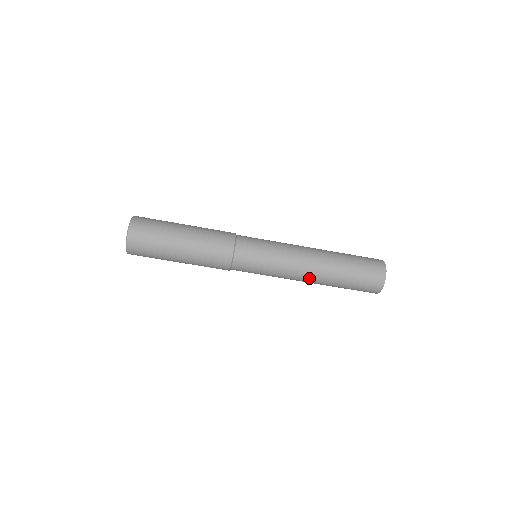
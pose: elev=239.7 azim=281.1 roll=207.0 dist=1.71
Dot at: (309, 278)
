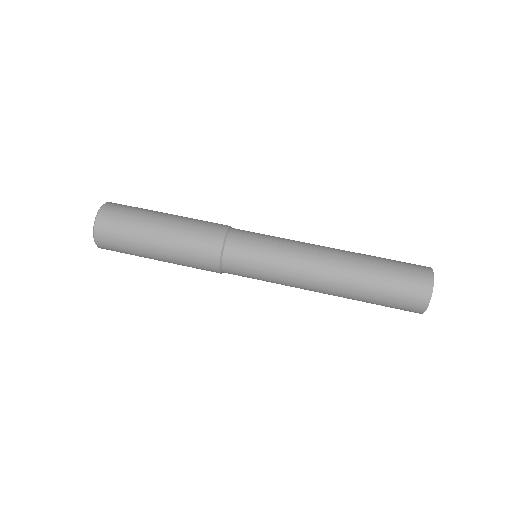
Dot at: (330, 251)
